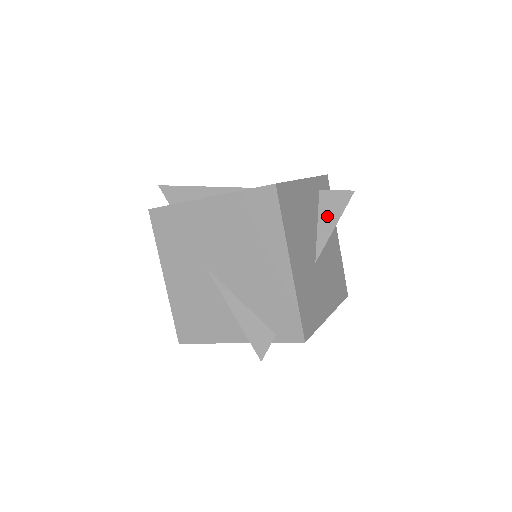
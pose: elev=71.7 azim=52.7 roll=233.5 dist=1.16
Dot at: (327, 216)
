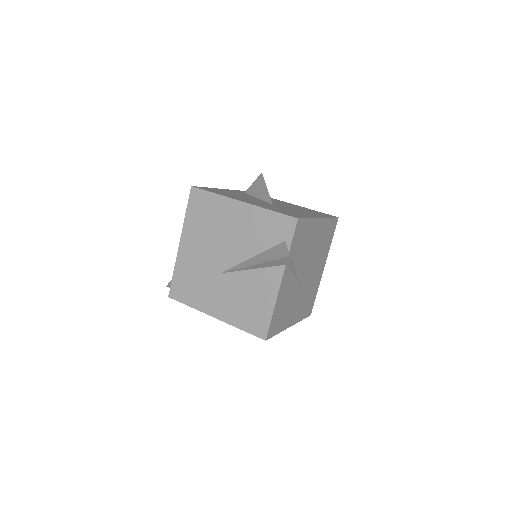
Dot at: (259, 191)
